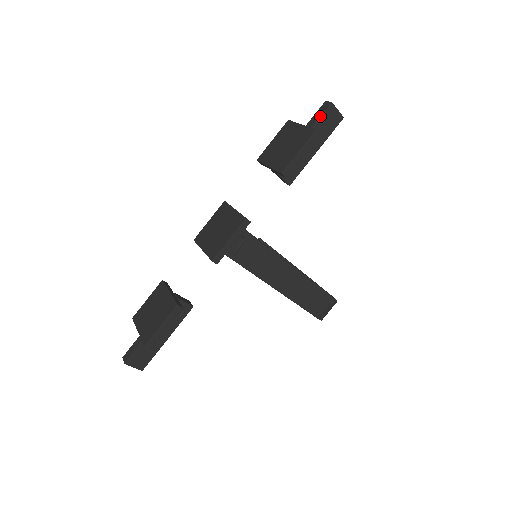
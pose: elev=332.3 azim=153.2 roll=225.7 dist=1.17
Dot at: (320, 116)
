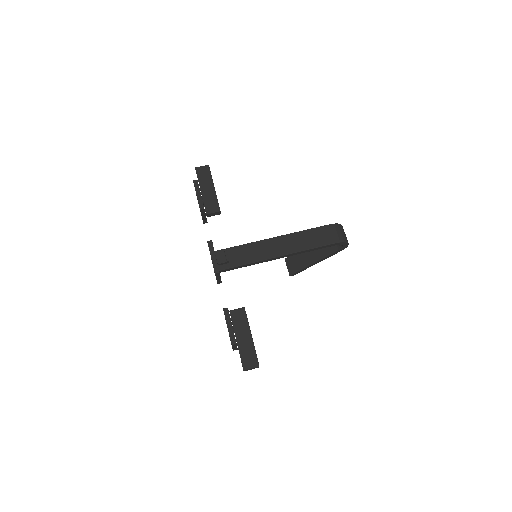
Dot at: (197, 177)
